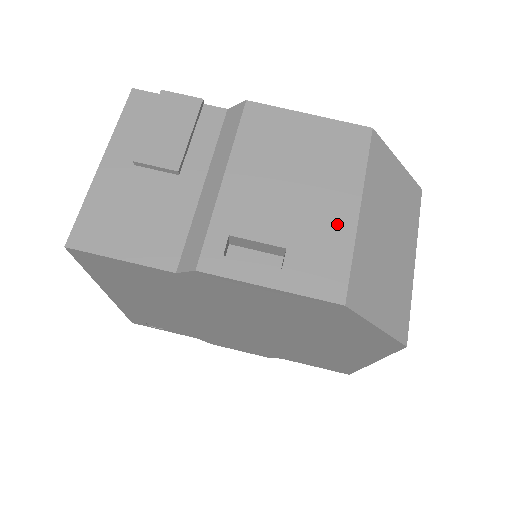
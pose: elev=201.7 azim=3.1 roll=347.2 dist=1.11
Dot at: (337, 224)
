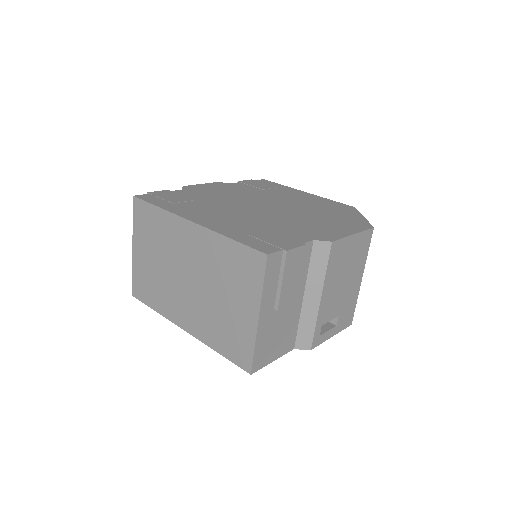
Dot at: (355, 292)
